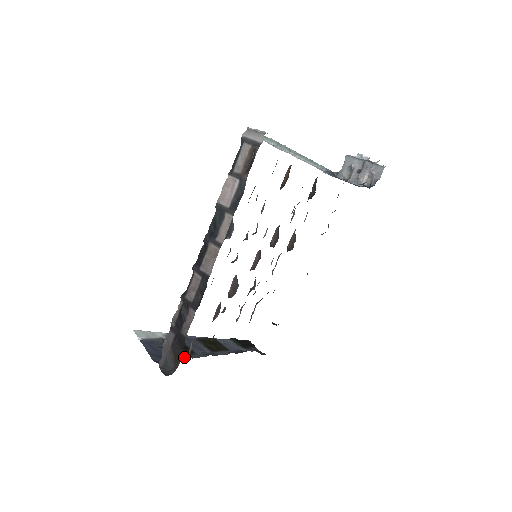
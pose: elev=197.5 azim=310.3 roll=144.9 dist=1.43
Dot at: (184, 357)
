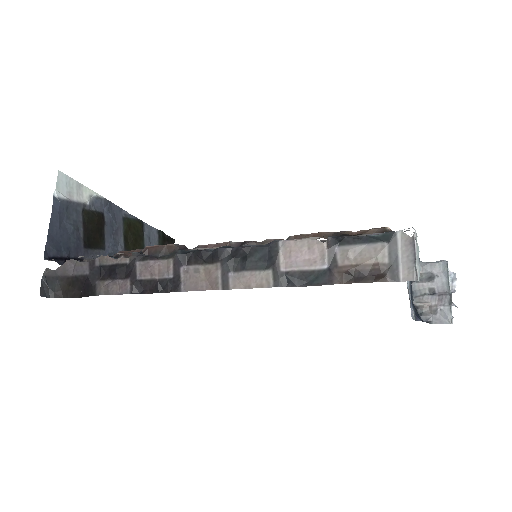
Dot at: (87, 254)
